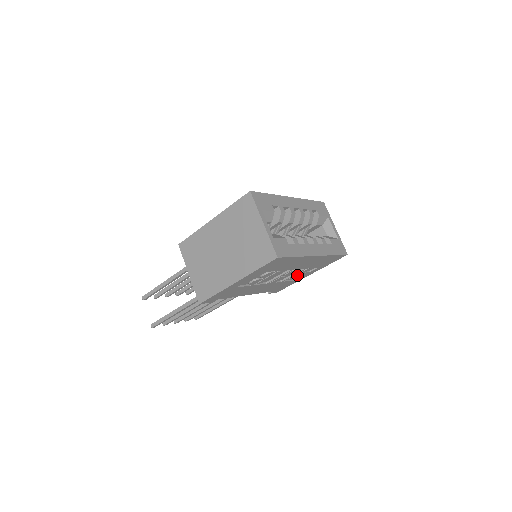
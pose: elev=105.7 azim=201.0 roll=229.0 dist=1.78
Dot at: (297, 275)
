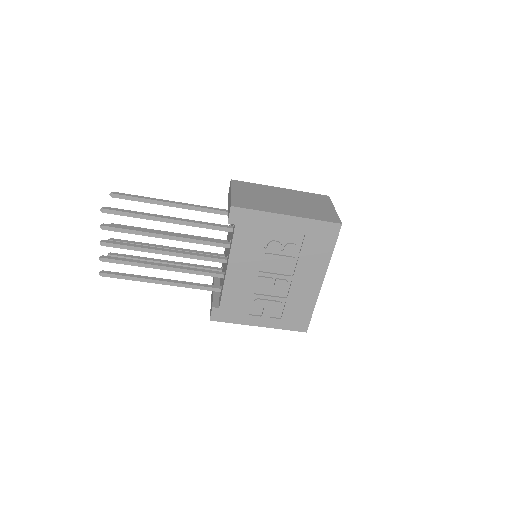
Dot at: (266, 304)
